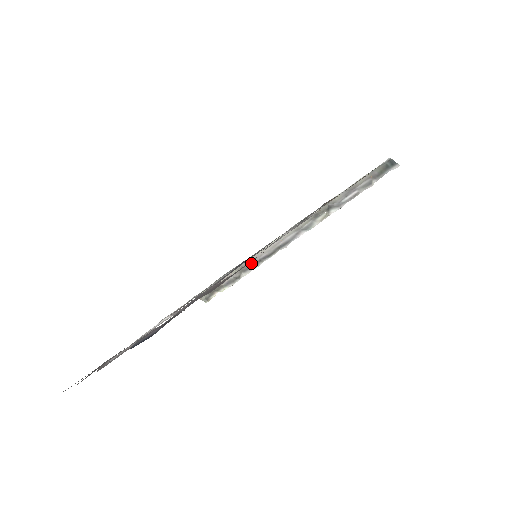
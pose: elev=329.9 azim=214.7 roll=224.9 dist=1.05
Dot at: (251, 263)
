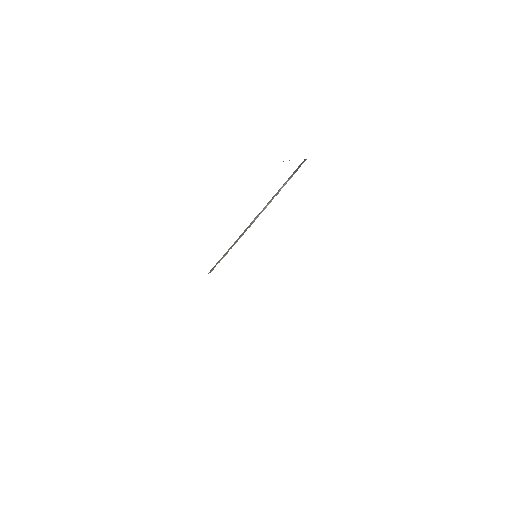
Dot at: (234, 243)
